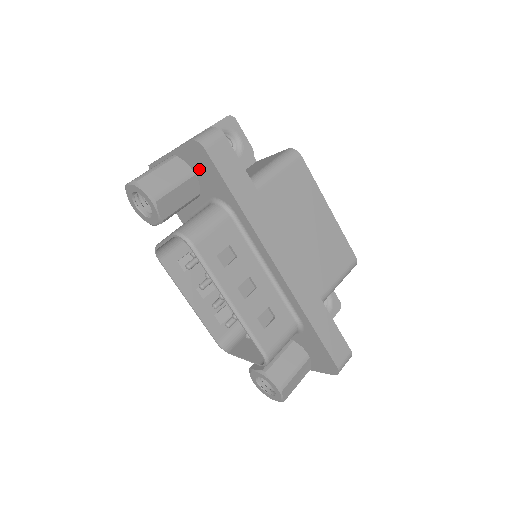
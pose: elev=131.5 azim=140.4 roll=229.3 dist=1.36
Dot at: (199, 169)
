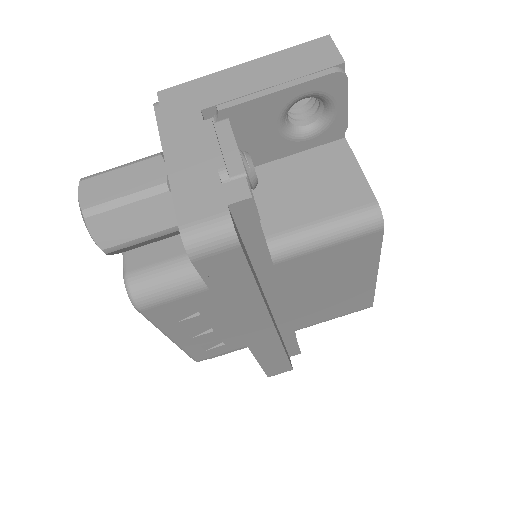
Dot at: occluded
